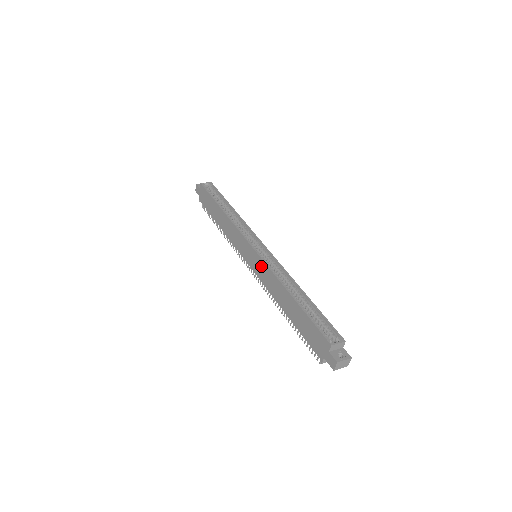
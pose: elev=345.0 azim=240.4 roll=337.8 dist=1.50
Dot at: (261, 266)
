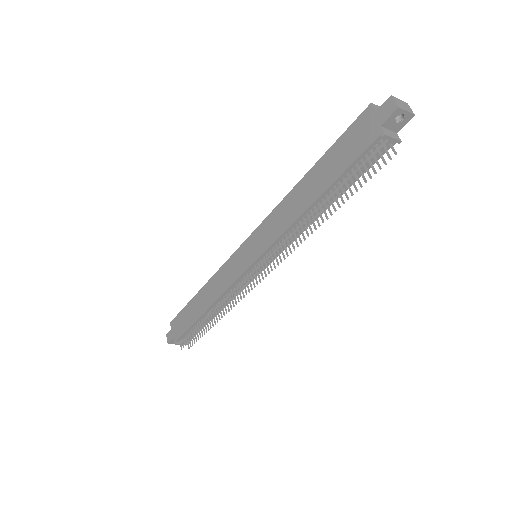
Dot at: (263, 231)
